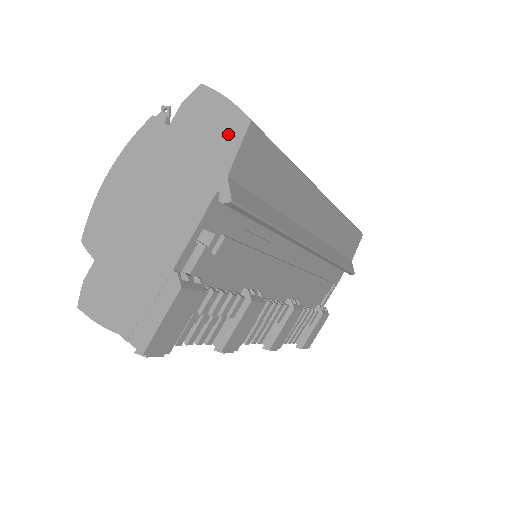
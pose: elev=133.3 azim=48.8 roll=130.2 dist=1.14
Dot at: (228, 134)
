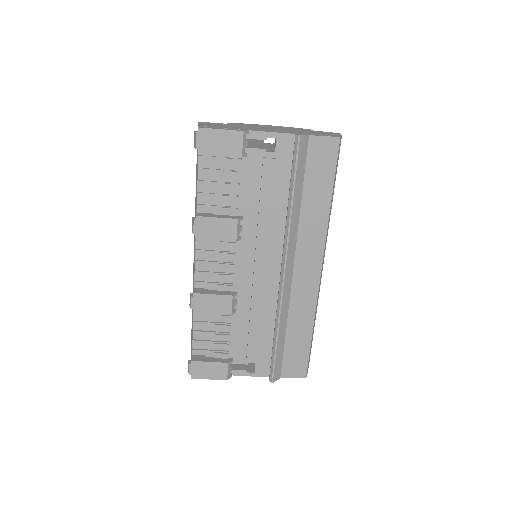
Dot at: (327, 135)
